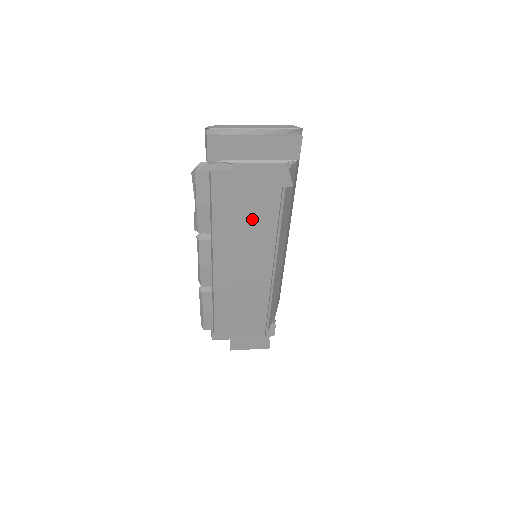
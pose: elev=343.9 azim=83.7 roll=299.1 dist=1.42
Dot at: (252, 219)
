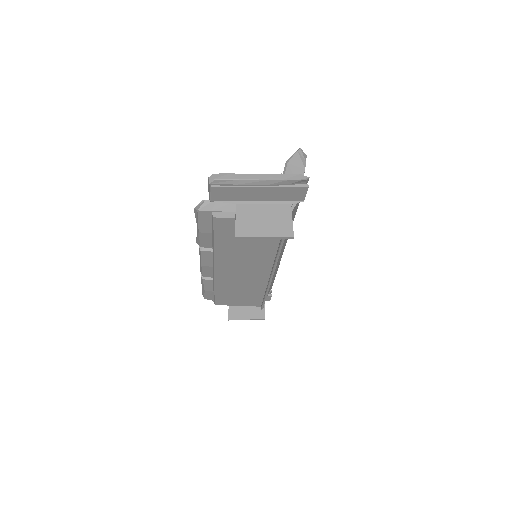
Dot at: (253, 245)
